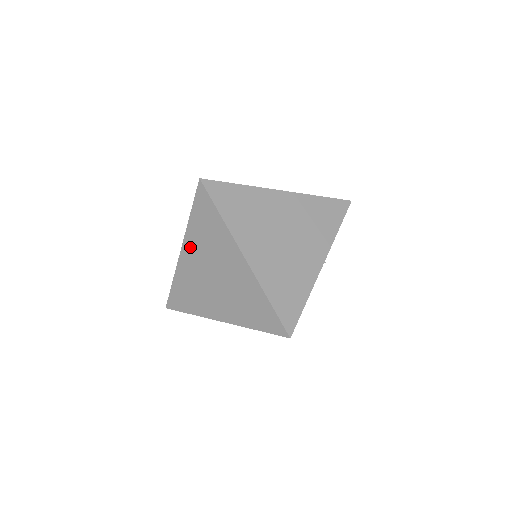
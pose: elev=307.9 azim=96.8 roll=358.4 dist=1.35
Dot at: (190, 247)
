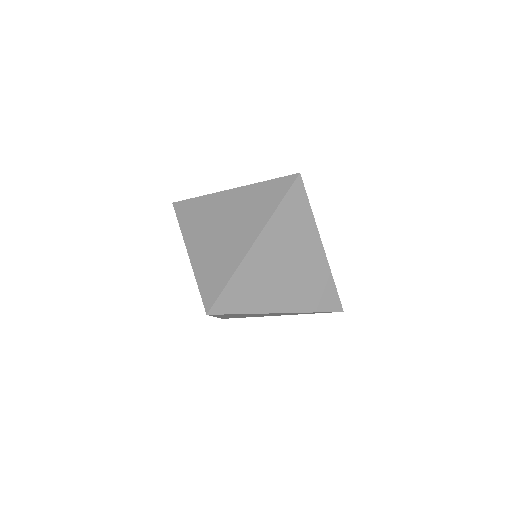
Dot at: occluded
